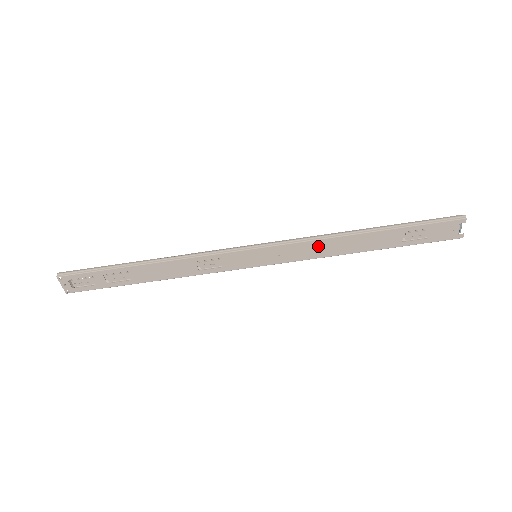
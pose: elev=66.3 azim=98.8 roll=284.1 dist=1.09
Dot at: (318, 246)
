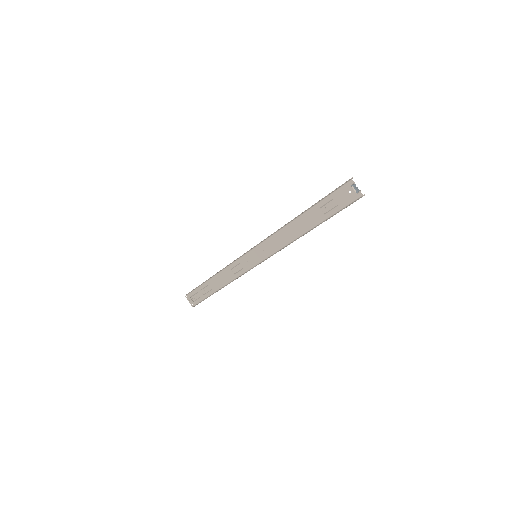
Dot at: (280, 237)
